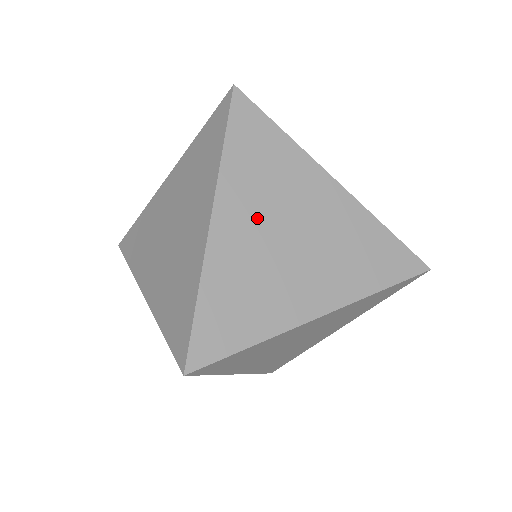
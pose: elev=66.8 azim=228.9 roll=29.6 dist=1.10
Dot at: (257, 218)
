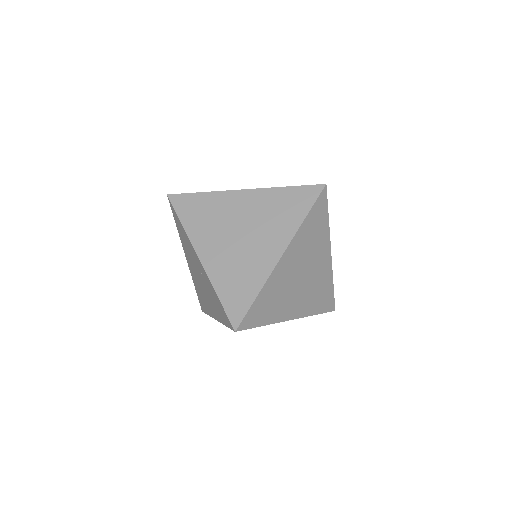
Dot at: (297, 261)
